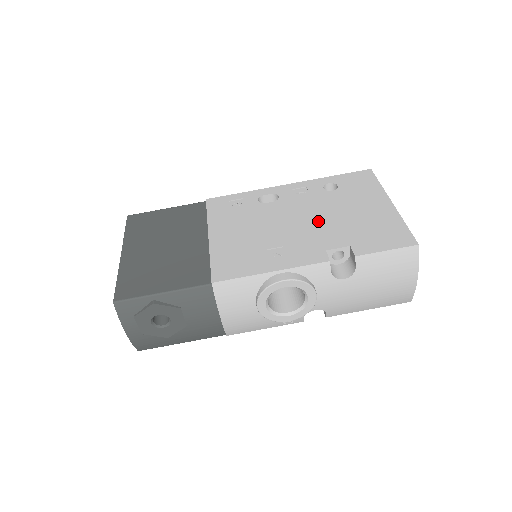
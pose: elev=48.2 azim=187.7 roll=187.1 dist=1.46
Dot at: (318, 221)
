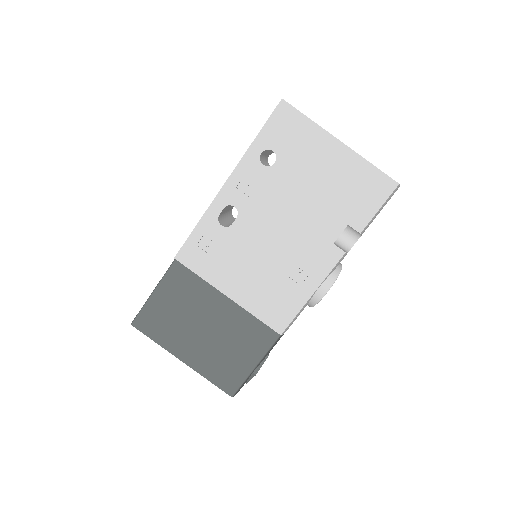
Dot at: (298, 214)
